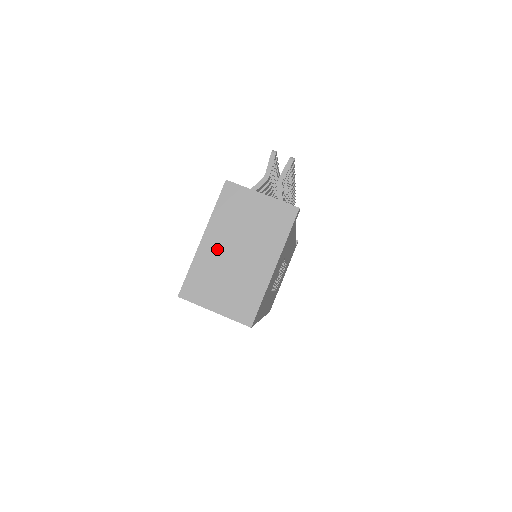
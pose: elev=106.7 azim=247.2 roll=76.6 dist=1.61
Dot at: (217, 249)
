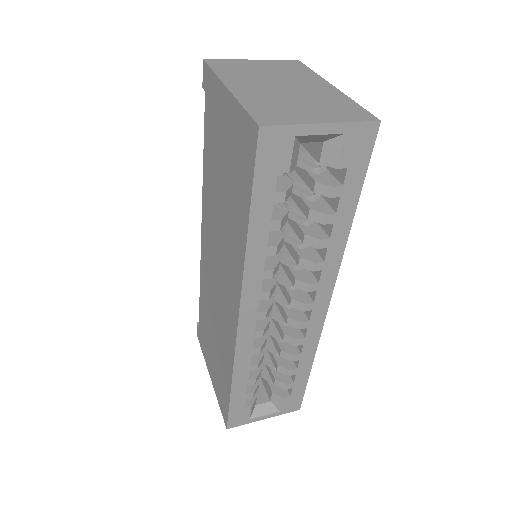
Dot at: (256, 89)
